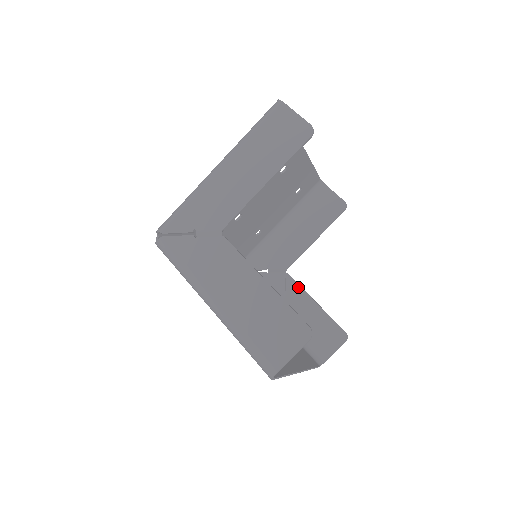
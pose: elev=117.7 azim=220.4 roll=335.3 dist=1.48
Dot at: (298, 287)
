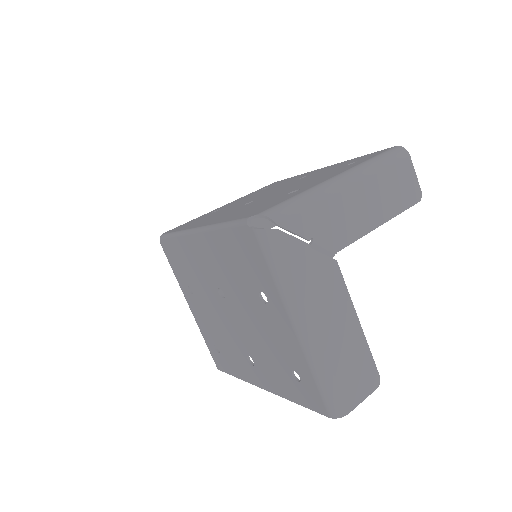
Dot at: occluded
